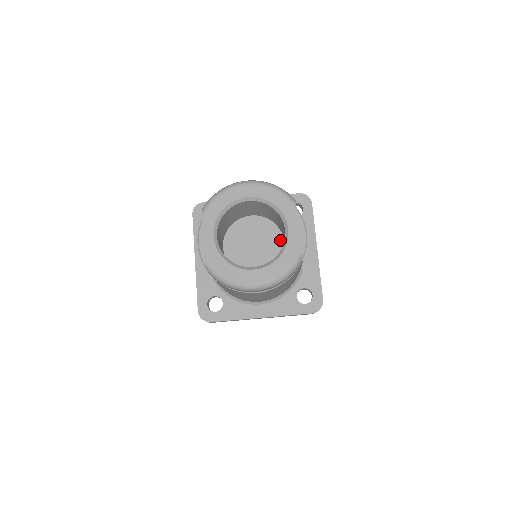
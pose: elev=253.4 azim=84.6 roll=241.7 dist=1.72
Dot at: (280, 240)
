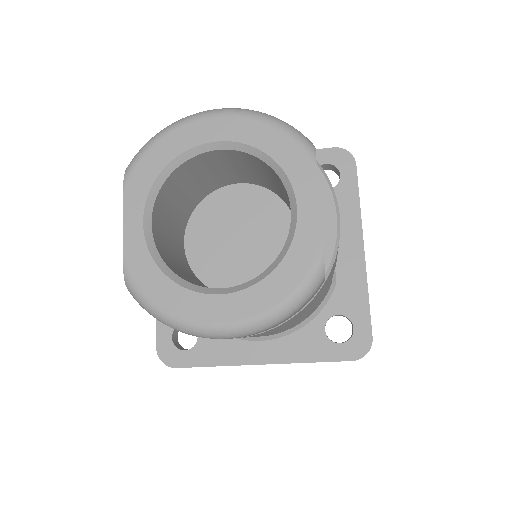
Dot at: occluded
